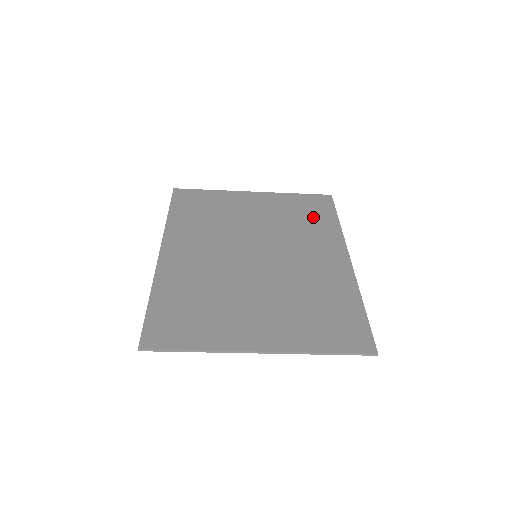
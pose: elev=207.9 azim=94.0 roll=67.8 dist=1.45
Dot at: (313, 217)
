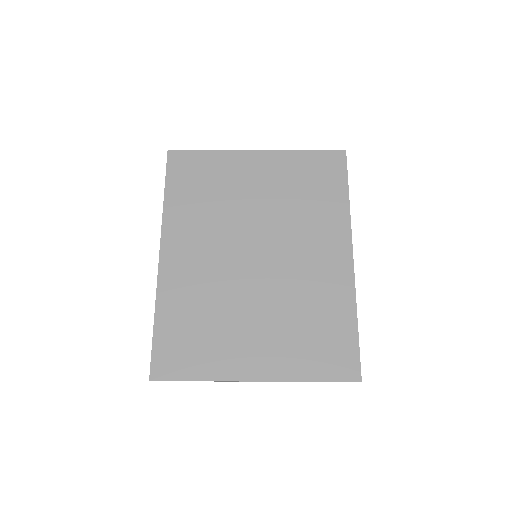
Dot at: (321, 191)
